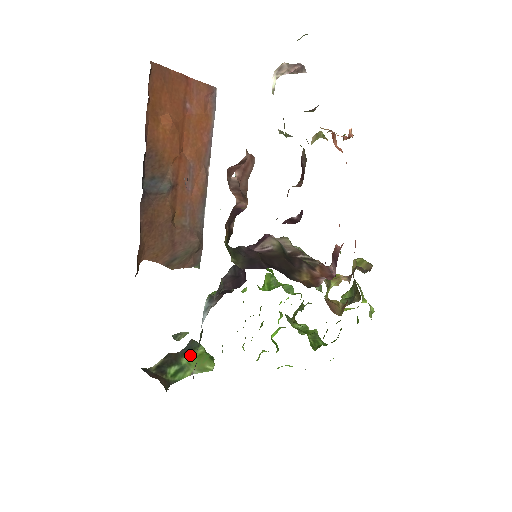
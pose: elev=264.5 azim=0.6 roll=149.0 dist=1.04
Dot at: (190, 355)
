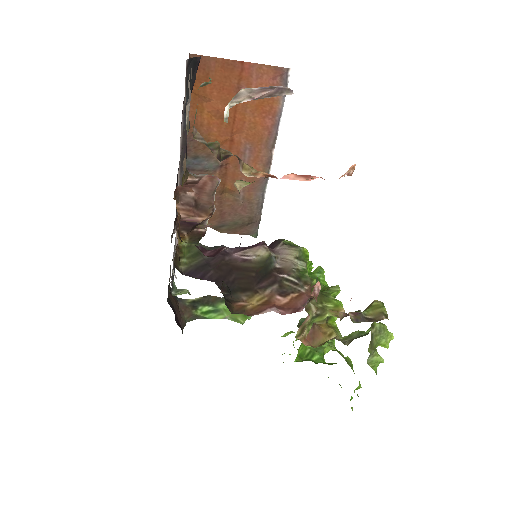
Dot at: occluded
